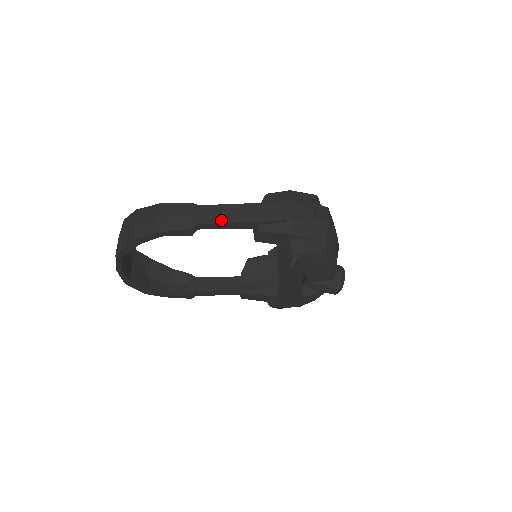
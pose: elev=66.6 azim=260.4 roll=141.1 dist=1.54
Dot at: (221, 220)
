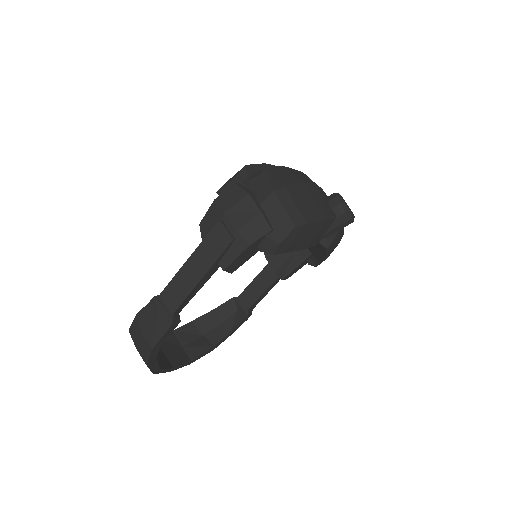
Dot at: (185, 293)
